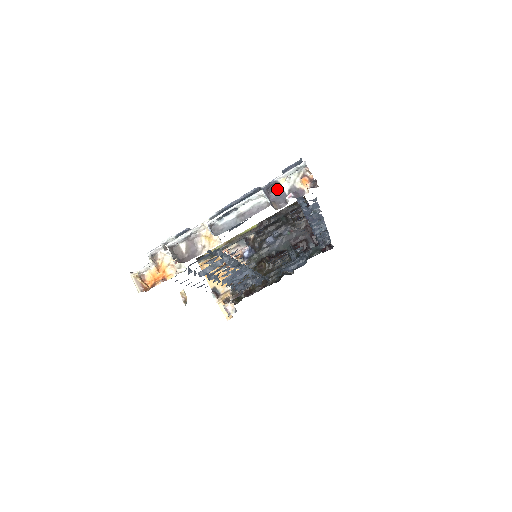
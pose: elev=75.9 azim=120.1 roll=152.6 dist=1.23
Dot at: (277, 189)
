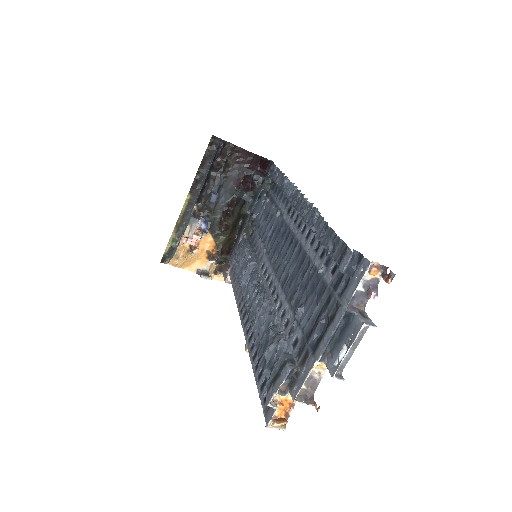
Dot at: occluded
